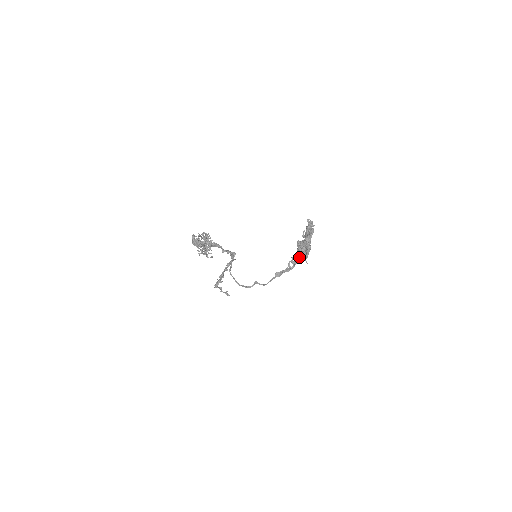
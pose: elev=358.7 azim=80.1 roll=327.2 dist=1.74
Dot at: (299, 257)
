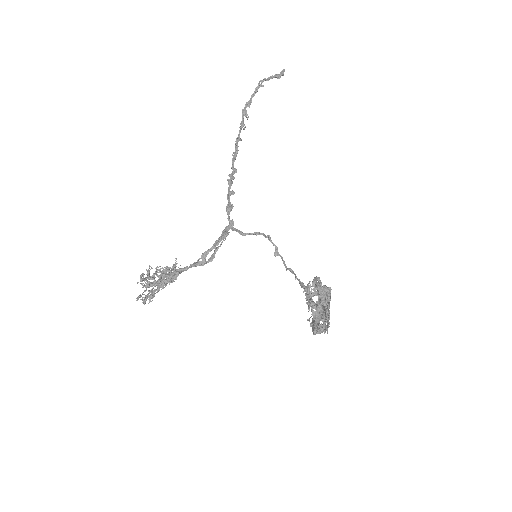
Dot at: (311, 305)
